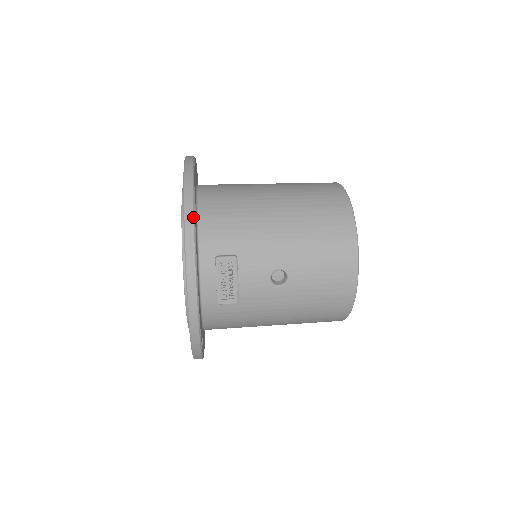
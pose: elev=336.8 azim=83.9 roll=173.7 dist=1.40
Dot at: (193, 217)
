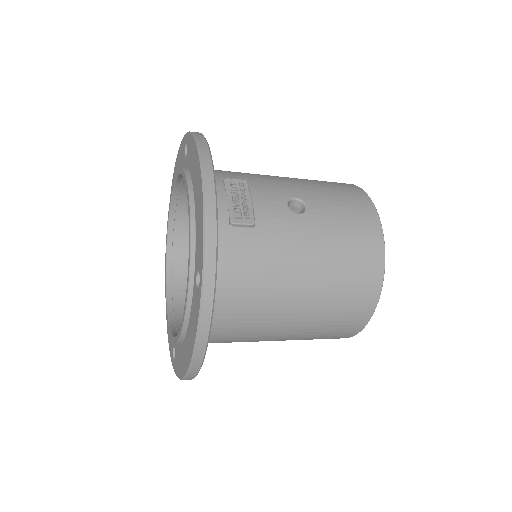
Dot at: (200, 133)
